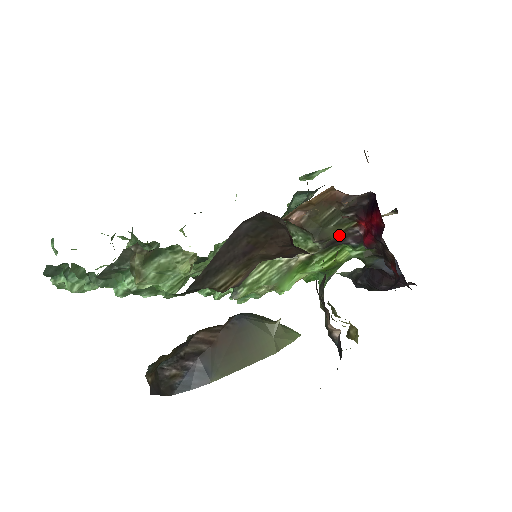
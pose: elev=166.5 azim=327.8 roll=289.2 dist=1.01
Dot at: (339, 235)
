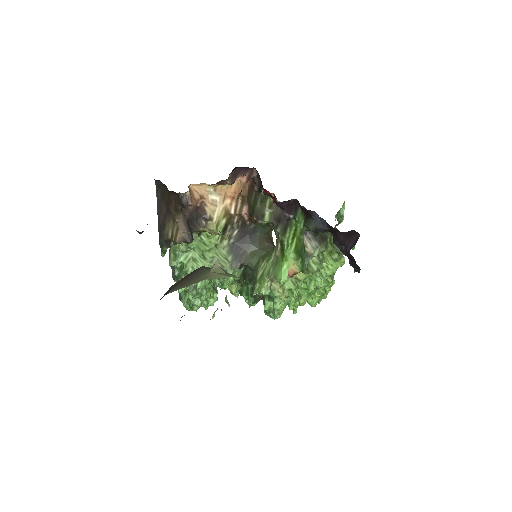
Dot at: (274, 212)
